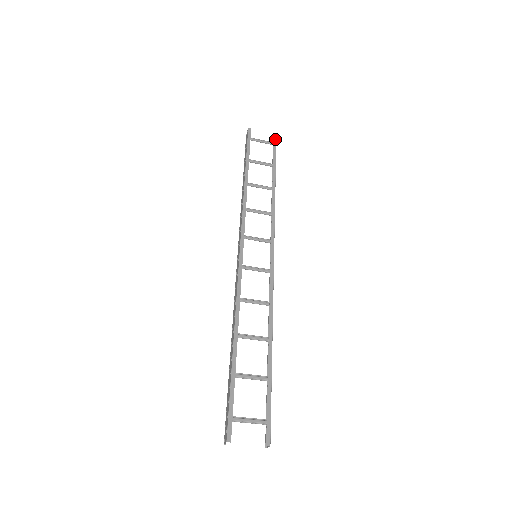
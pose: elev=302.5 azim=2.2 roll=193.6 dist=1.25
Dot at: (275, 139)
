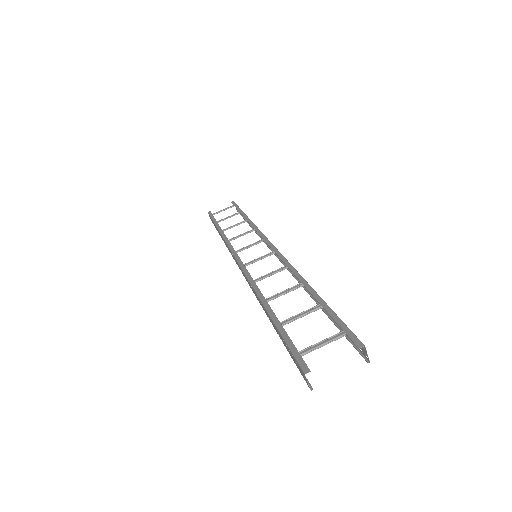
Dot at: (234, 203)
